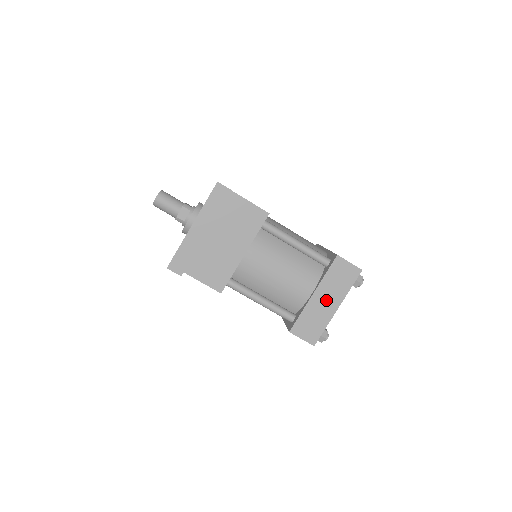
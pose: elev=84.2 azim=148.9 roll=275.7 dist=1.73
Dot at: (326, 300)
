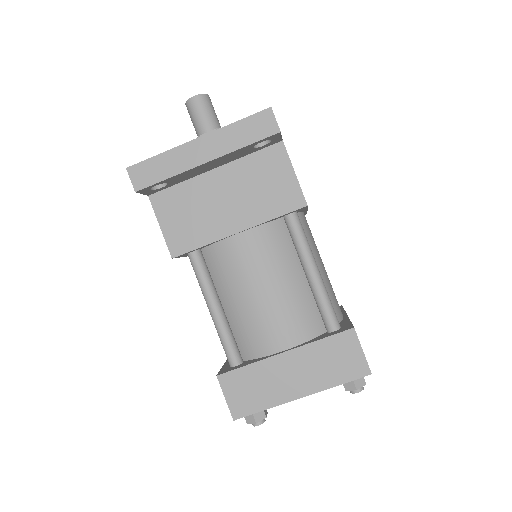
Dot at: (294, 374)
